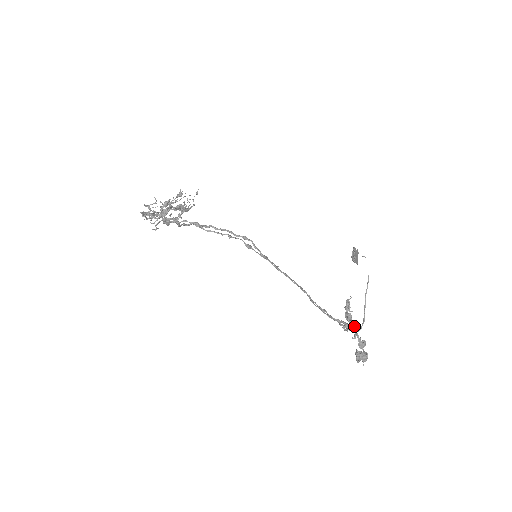
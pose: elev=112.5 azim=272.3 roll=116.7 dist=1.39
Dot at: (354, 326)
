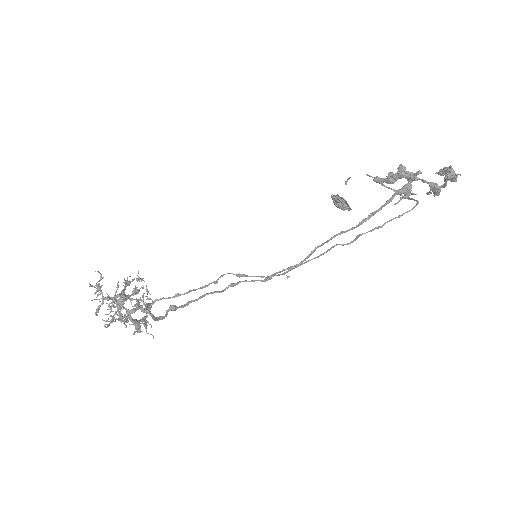
Dot at: (407, 172)
